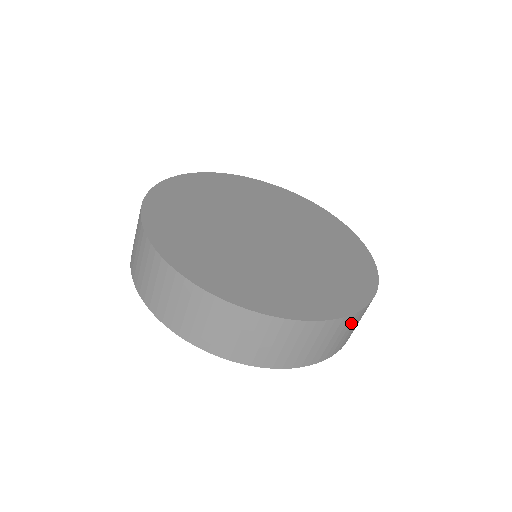
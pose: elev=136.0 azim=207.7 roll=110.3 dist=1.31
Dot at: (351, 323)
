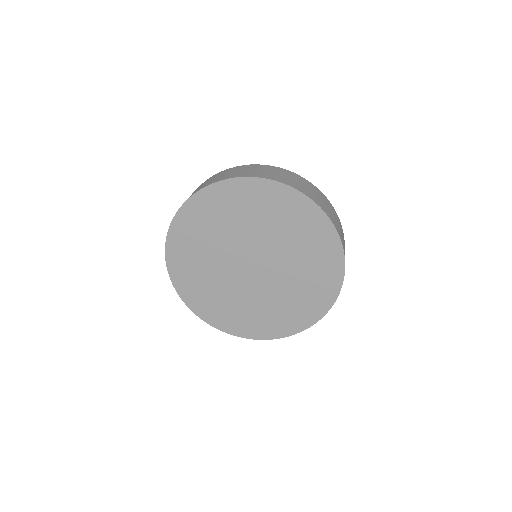
Dot at: occluded
